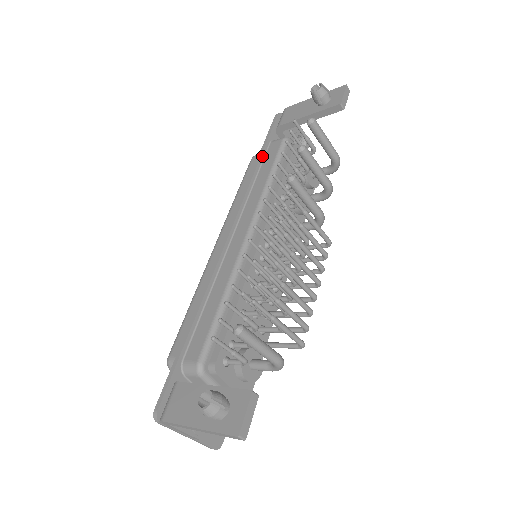
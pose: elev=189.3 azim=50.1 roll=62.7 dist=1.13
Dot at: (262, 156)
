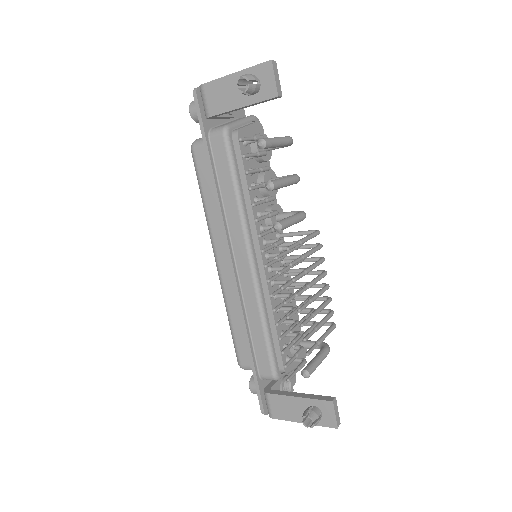
Dot at: (212, 162)
